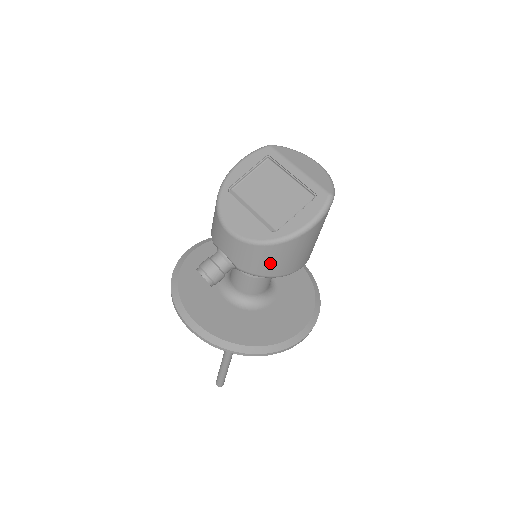
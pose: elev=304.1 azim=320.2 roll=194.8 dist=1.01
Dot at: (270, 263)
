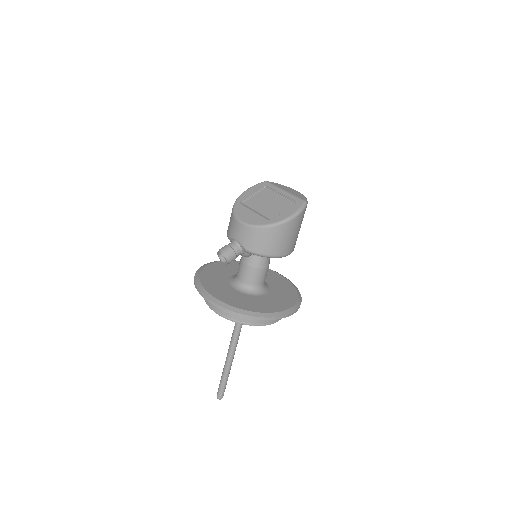
Dot at: (268, 243)
